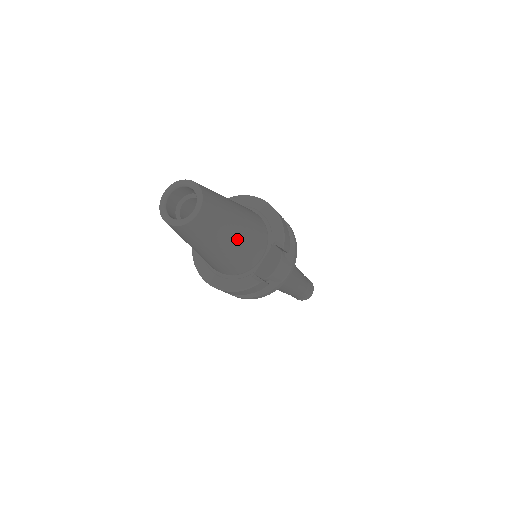
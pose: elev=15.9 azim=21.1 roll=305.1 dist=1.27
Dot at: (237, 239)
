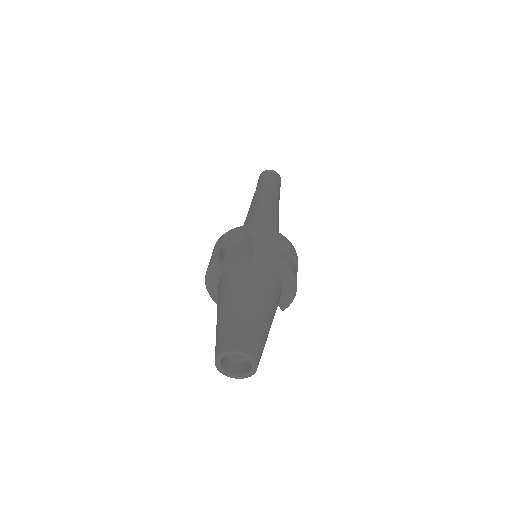
Dot at: occluded
